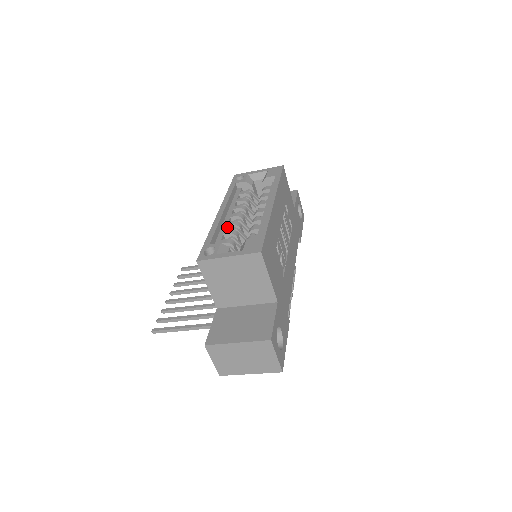
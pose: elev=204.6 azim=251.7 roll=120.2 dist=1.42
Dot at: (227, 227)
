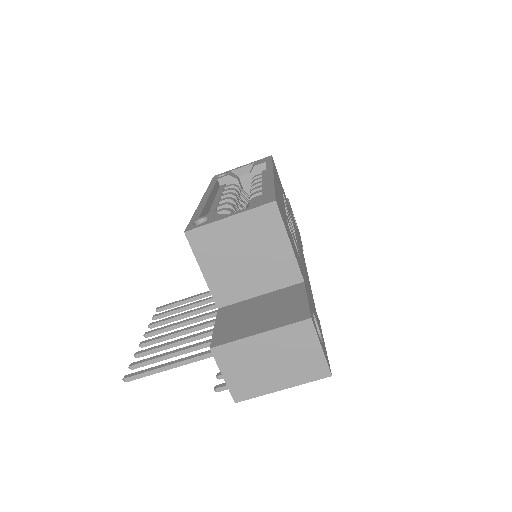
Dot at: occluded
